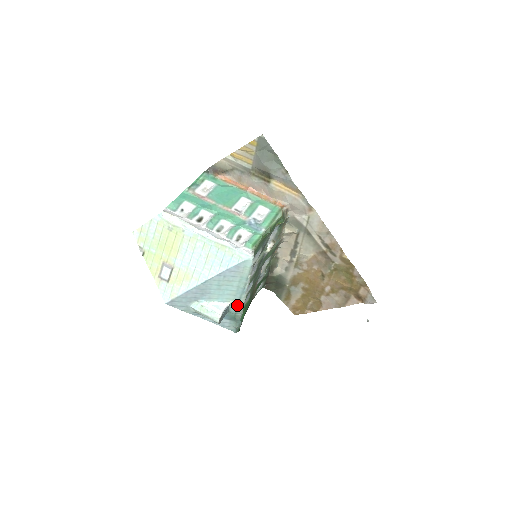
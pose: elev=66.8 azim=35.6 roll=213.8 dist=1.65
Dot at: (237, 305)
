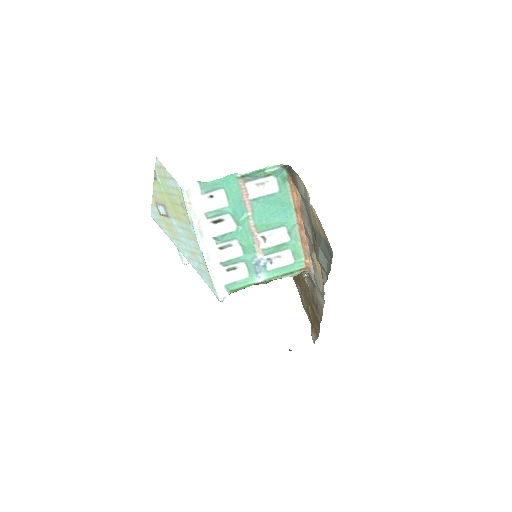
Dot at: occluded
